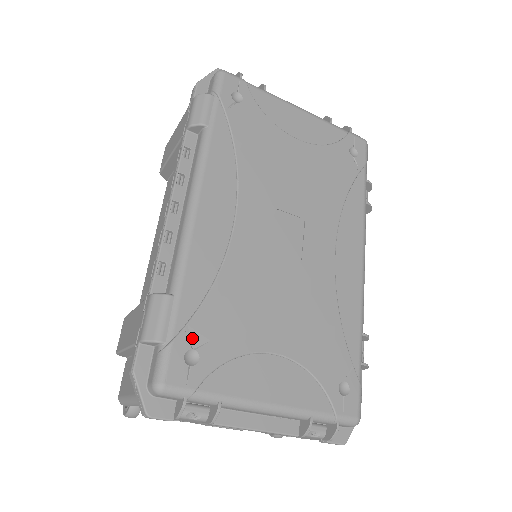
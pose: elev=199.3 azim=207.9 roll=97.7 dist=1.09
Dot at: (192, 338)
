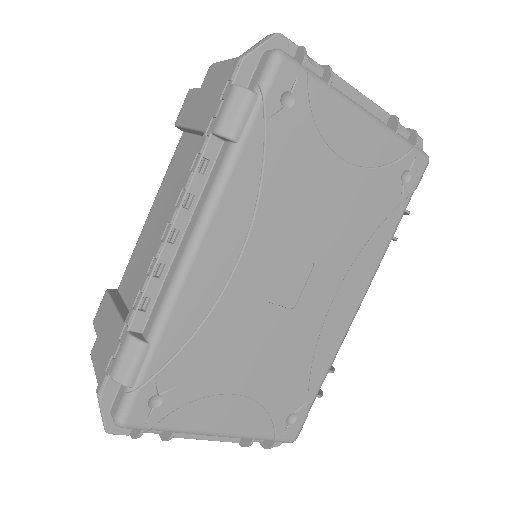
Dot at: (160, 385)
